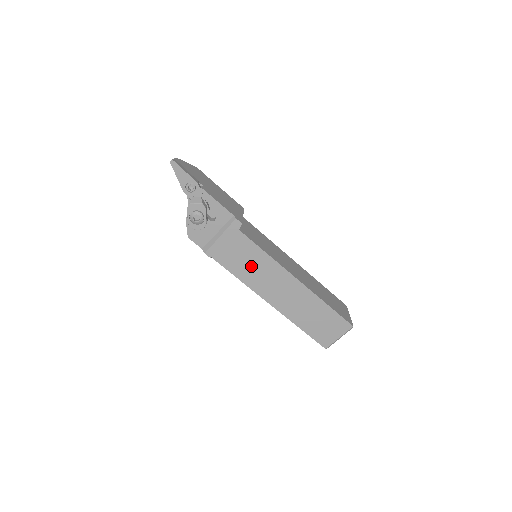
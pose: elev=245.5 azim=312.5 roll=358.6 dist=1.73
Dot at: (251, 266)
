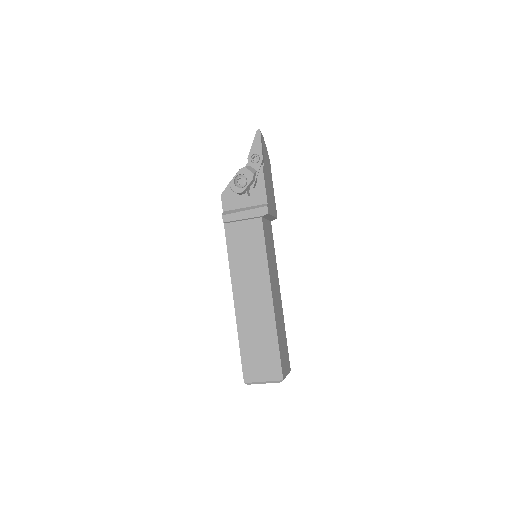
Dot at: (246, 255)
